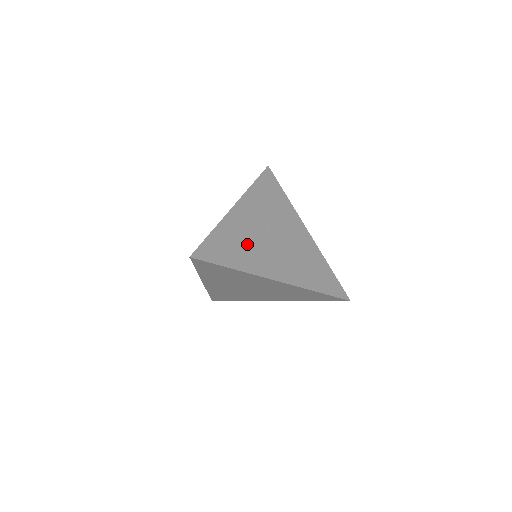
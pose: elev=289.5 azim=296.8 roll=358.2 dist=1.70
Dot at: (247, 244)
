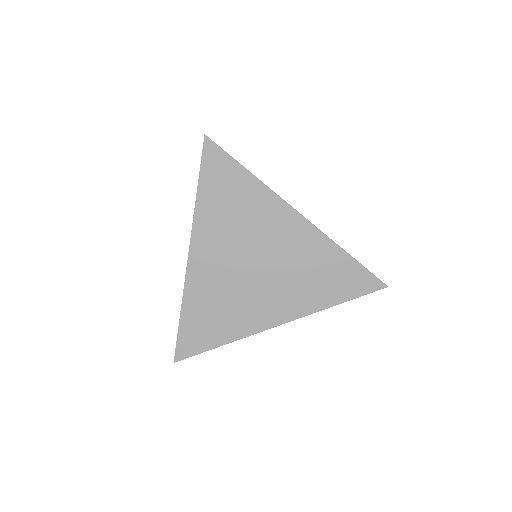
Dot at: occluded
